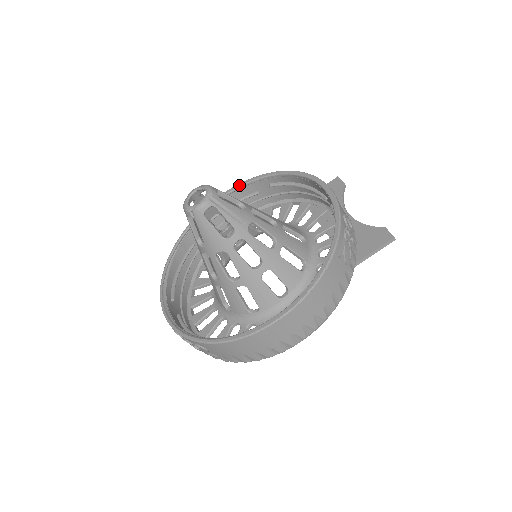
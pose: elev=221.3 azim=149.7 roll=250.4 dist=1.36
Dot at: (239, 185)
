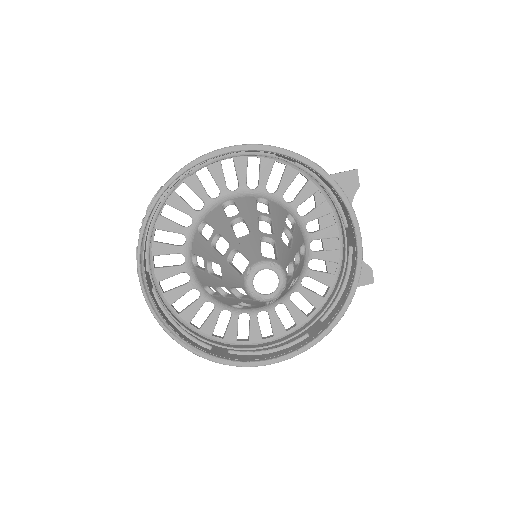
Dot at: (262, 149)
